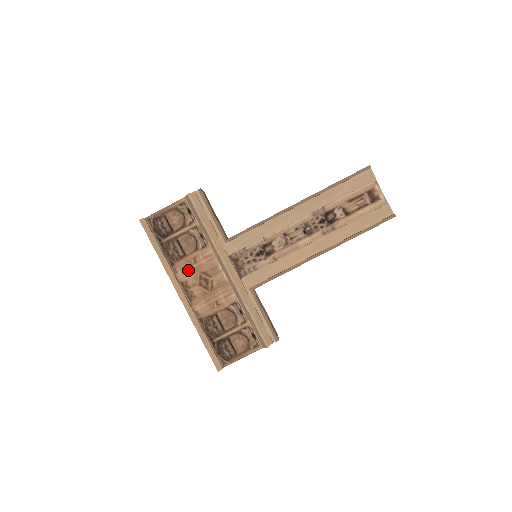
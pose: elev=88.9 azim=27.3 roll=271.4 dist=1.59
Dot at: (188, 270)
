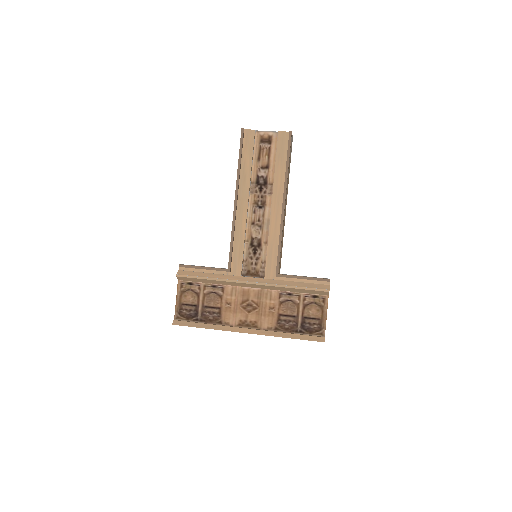
Dot at: (232, 314)
